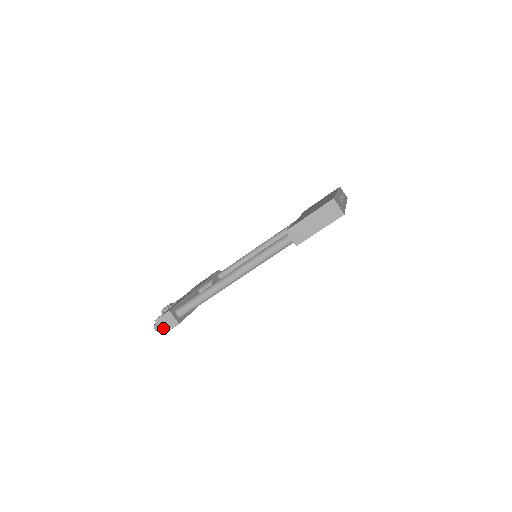
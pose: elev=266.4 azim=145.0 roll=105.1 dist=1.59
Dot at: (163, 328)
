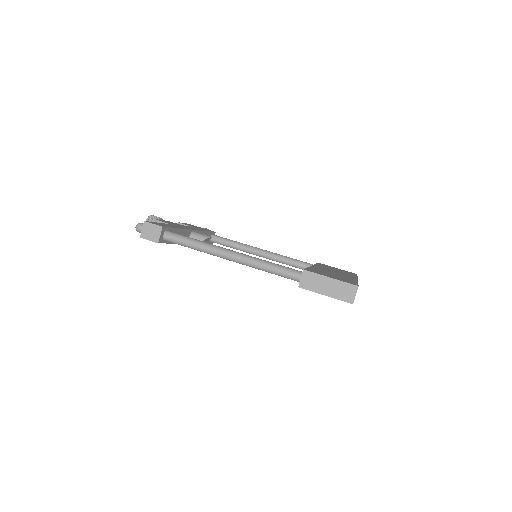
Dot at: (144, 233)
